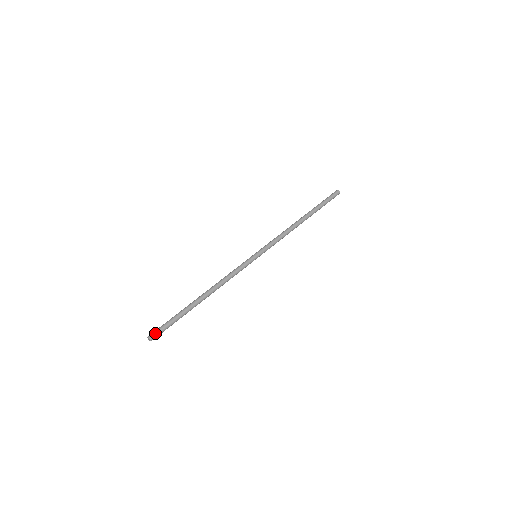
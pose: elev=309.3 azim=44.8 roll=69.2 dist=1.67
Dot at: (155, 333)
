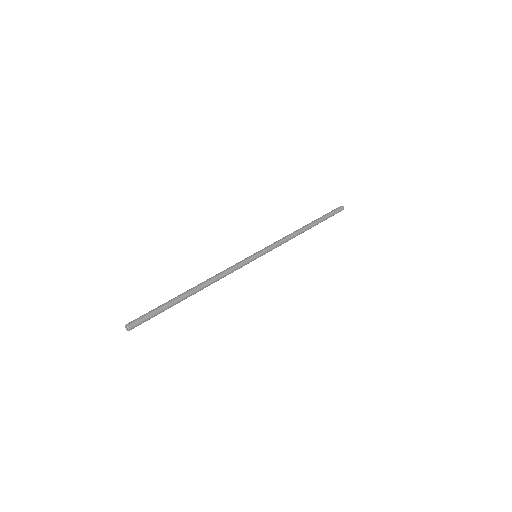
Dot at: (136, 323)
